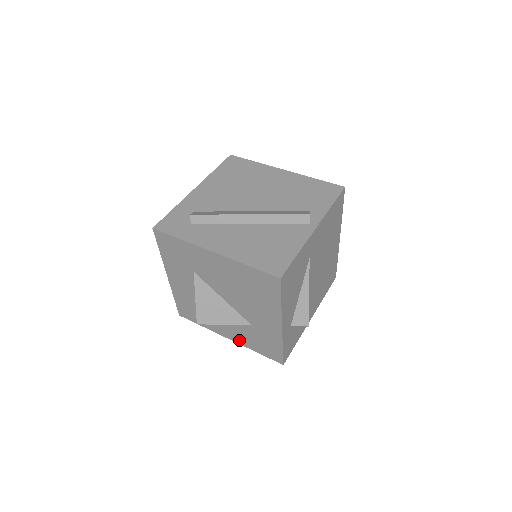
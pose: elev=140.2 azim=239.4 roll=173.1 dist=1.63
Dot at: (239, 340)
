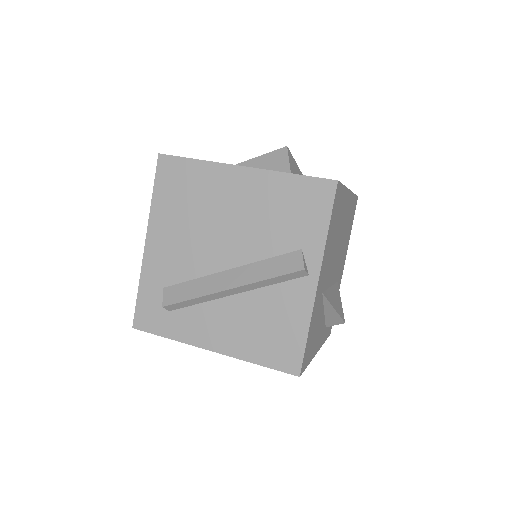
Dot at: occluded
